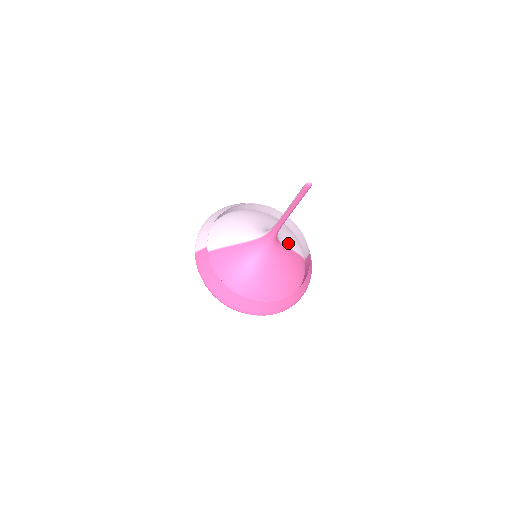
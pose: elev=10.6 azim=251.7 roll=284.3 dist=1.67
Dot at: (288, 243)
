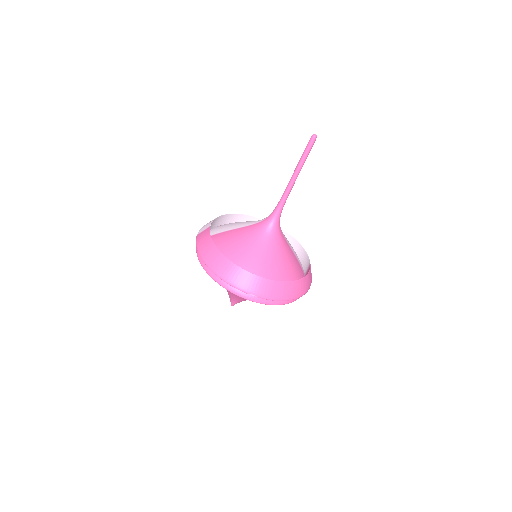
Dot at: occluded
